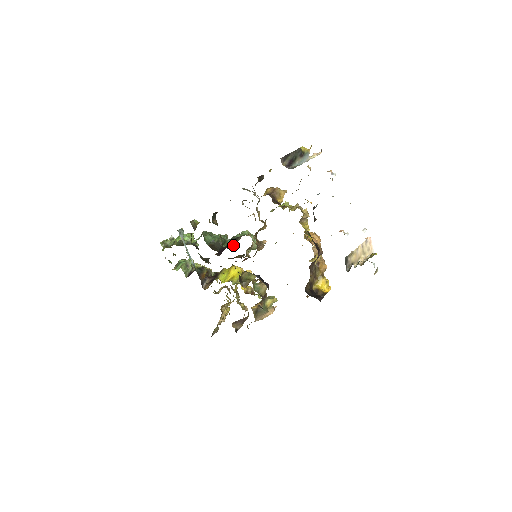
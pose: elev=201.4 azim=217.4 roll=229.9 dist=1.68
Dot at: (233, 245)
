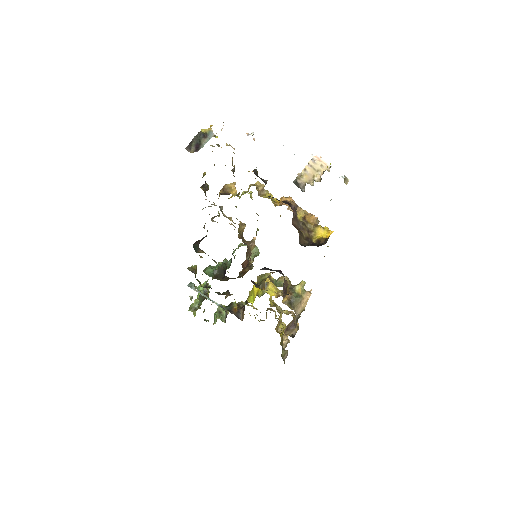
Dot at: (231, 261)
